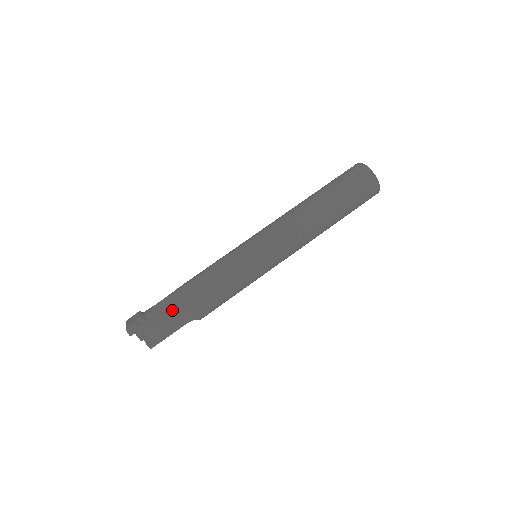
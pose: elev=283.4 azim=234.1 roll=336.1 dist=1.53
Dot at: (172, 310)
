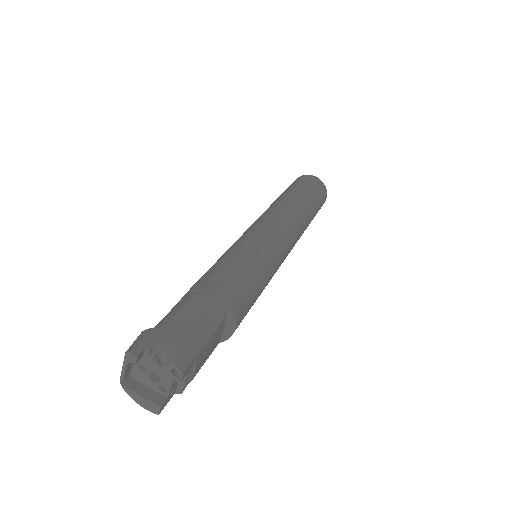
Dot at: (187, 303)
